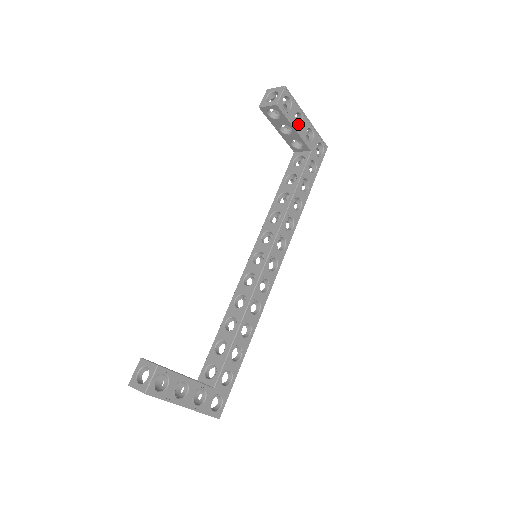
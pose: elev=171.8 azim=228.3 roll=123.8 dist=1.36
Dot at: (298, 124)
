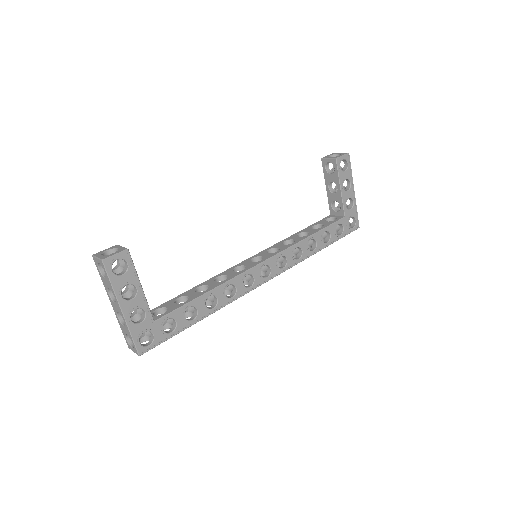
Dot at: (345, 190)
